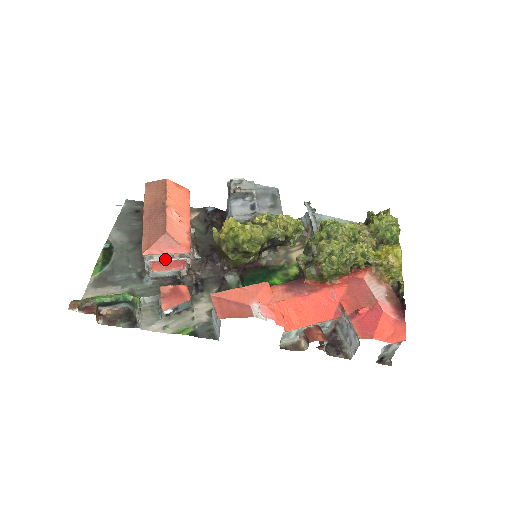
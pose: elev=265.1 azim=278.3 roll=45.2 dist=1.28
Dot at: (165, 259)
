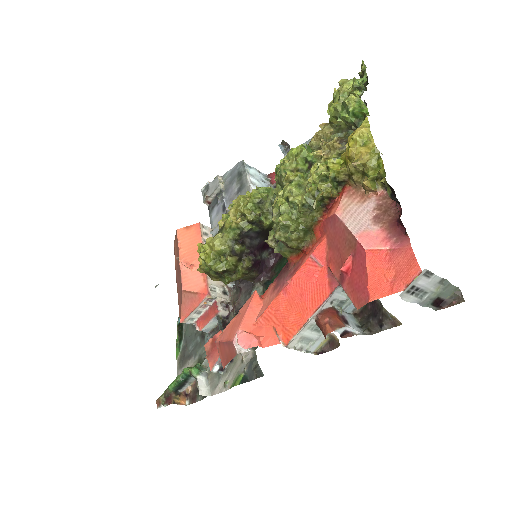
Dot at: (202, 312)
